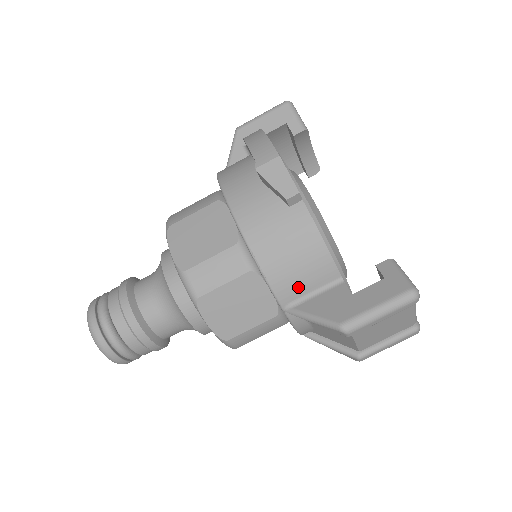
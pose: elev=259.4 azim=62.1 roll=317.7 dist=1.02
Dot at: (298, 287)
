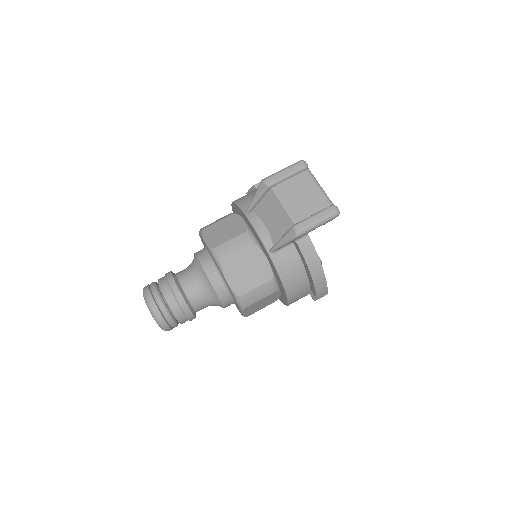
Dot at: occluded
